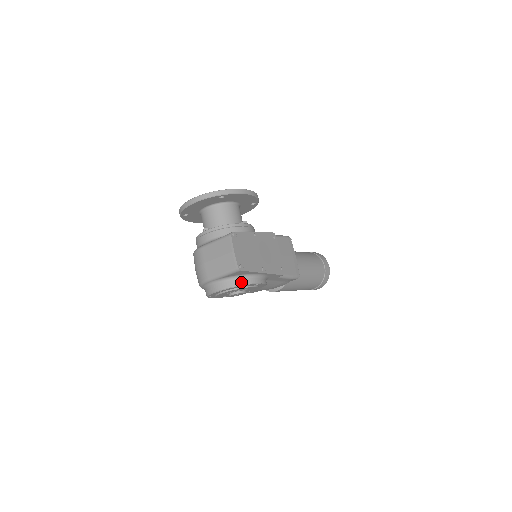
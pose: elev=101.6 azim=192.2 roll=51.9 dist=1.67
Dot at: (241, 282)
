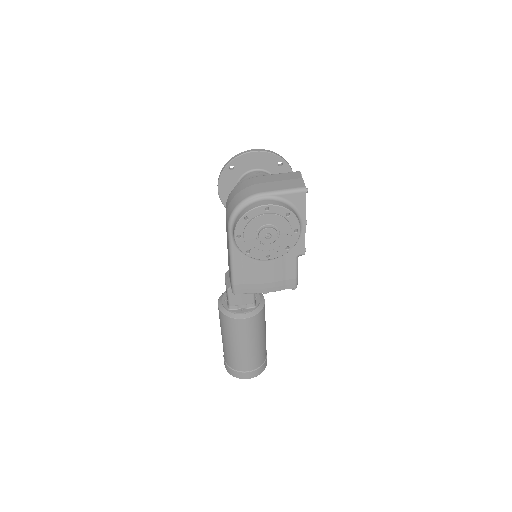
Dot at: (292, 211)
